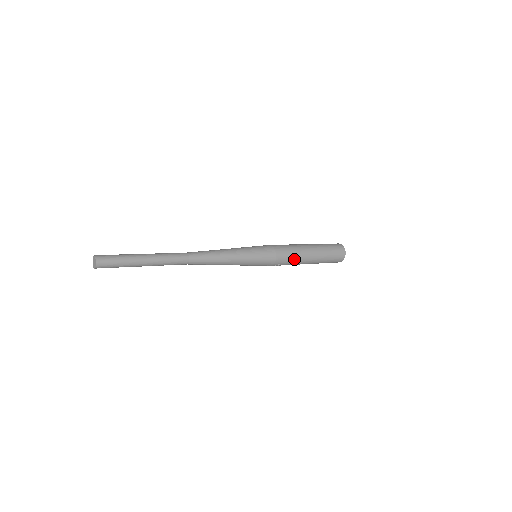
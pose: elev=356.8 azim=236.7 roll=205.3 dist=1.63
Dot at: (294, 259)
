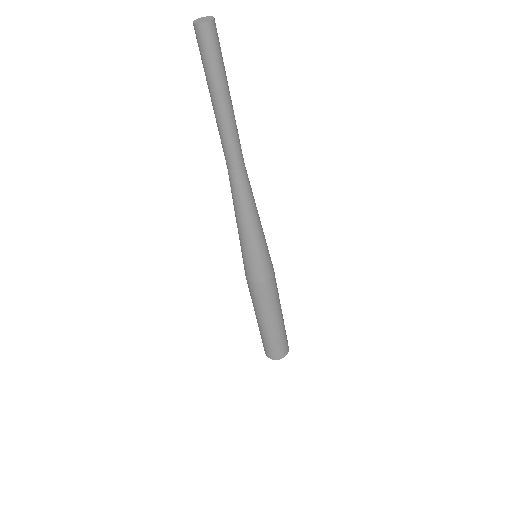
Dot at: (268, 304)
